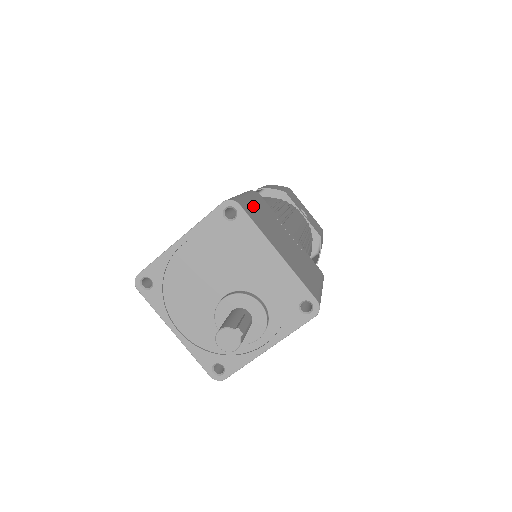
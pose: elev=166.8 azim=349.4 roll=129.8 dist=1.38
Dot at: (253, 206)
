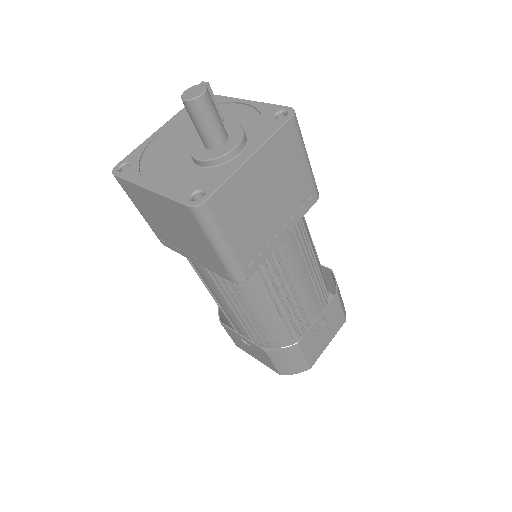
Dot at: occluded
